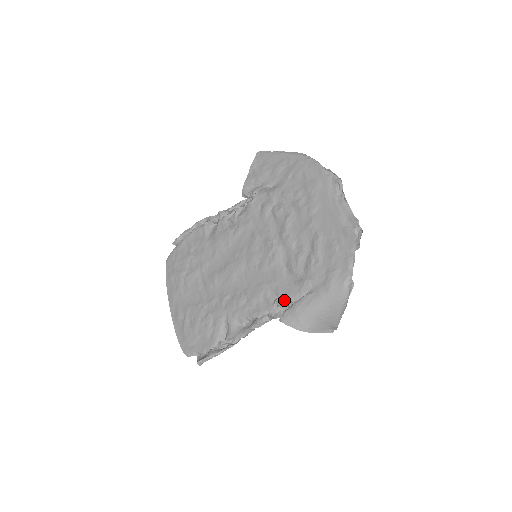
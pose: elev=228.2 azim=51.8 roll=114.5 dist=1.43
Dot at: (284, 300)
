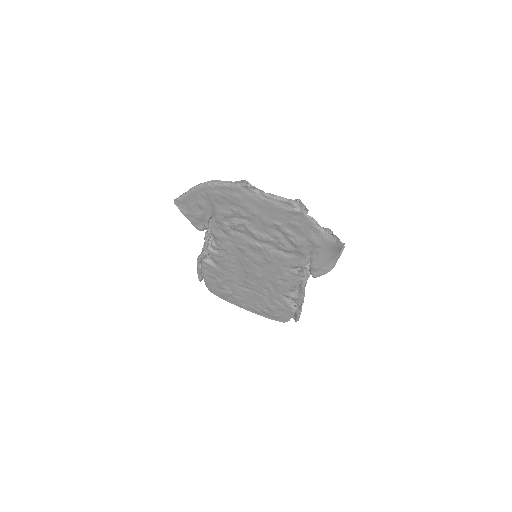
Dot at: (302, 268)
